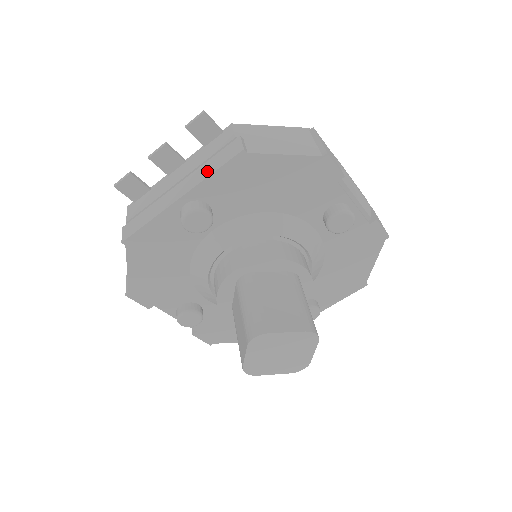
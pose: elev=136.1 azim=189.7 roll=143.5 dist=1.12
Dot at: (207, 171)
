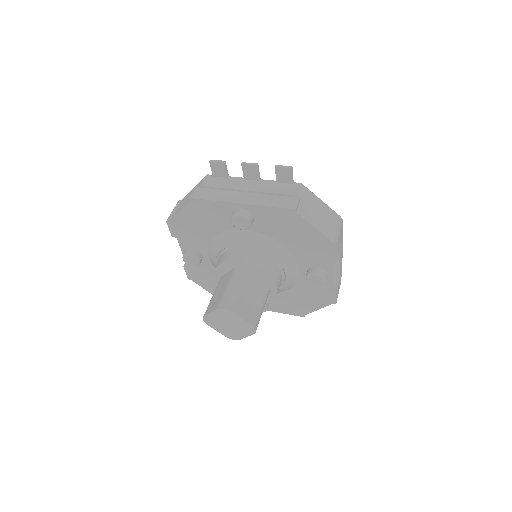
Dot at: (268, 202)
